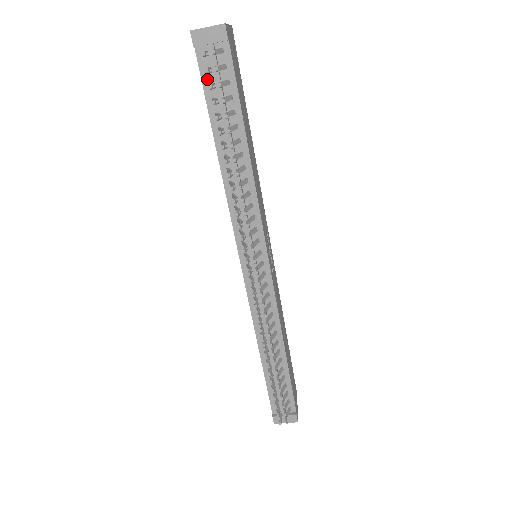
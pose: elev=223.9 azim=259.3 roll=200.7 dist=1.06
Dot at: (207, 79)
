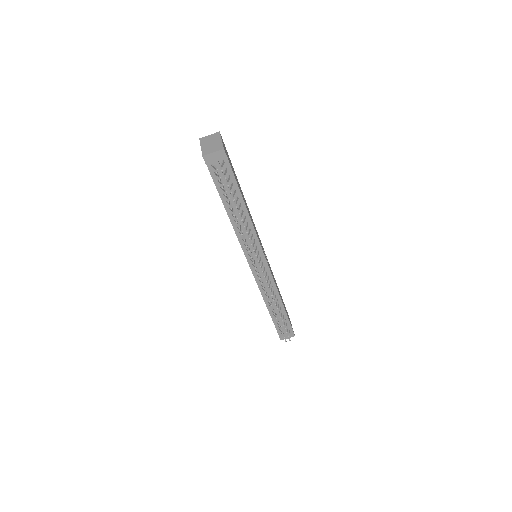
Dot at: (216, 177)
